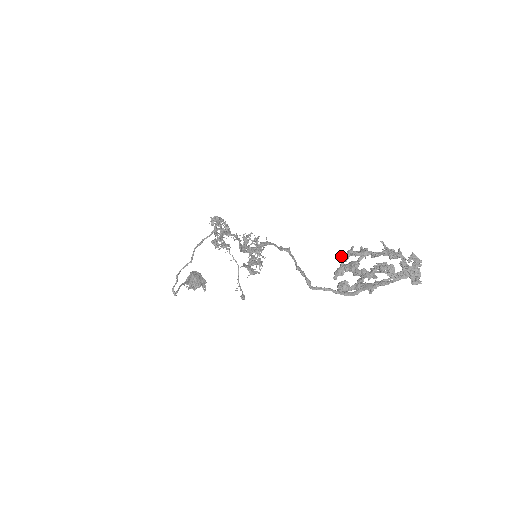
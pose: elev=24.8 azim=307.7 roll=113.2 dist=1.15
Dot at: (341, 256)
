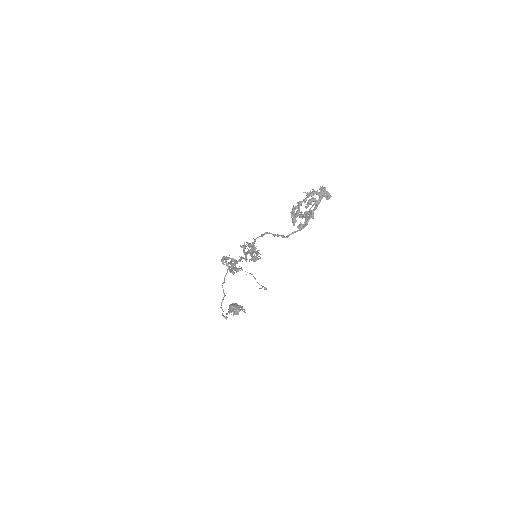
Dot at: (291, 214)
